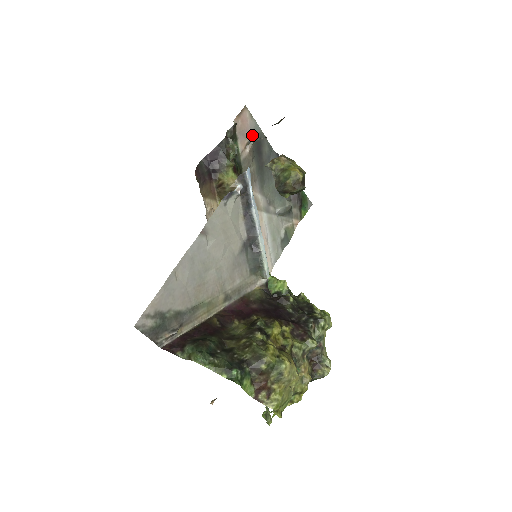
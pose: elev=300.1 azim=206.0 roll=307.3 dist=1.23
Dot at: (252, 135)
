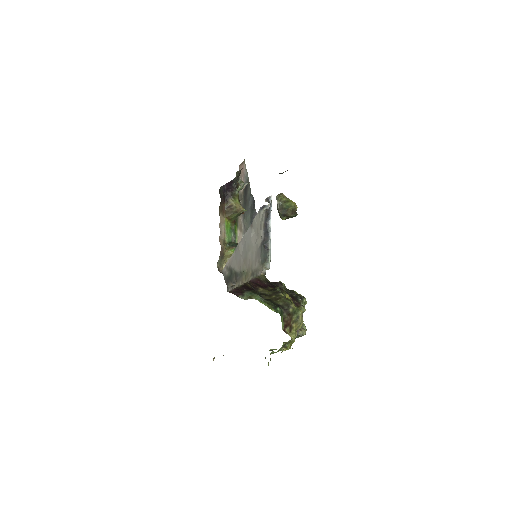
Dot at: (244, 180)
